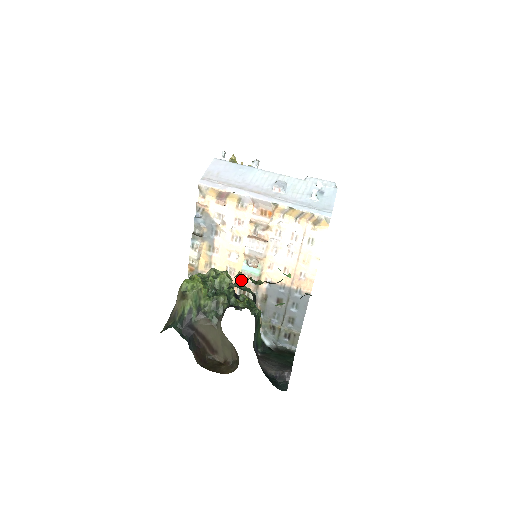
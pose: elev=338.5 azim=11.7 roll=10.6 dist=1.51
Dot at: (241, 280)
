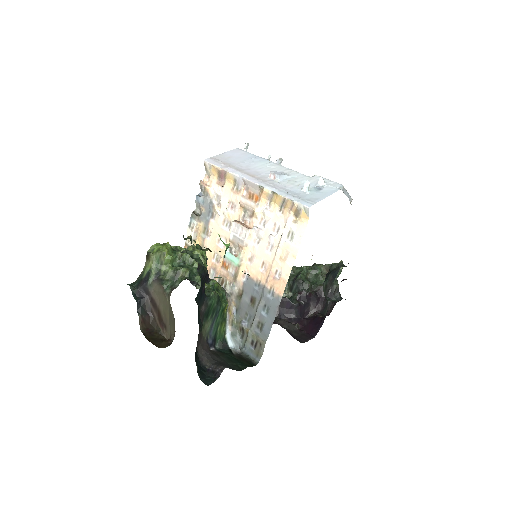
Dot at: (222, 268)
